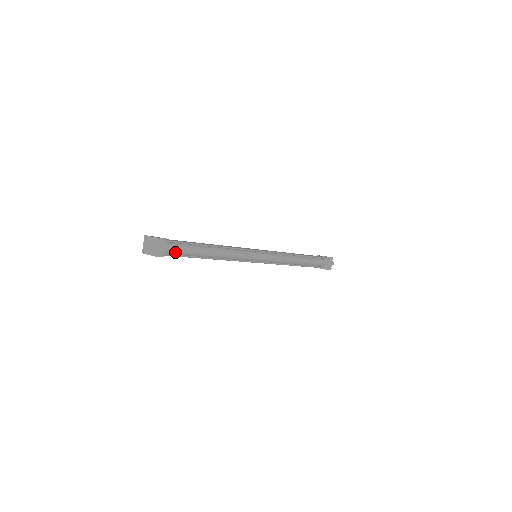
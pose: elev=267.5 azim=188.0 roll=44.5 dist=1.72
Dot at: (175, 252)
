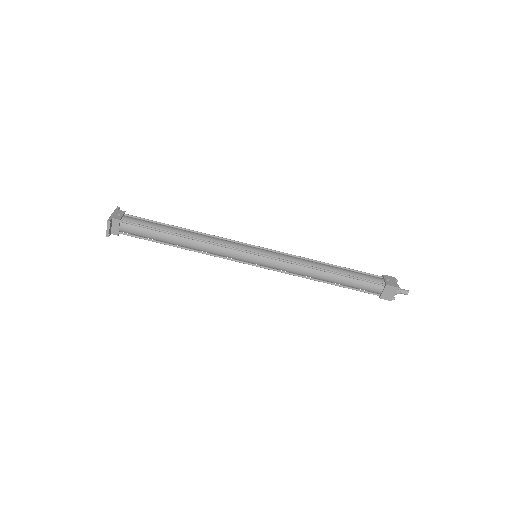
Dot at: (133, 233)
